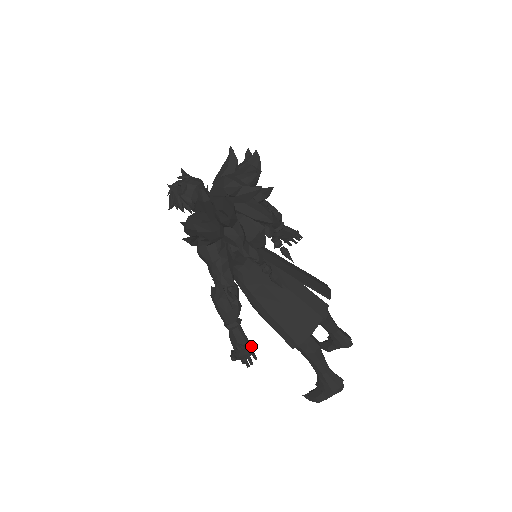
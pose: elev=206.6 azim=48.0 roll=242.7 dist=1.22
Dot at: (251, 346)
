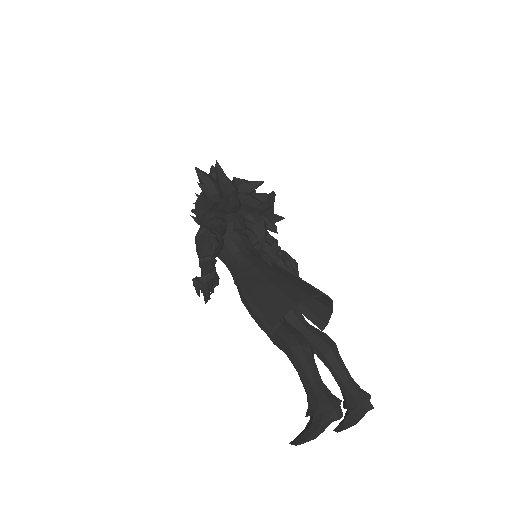
Dot at: (217, 274)
